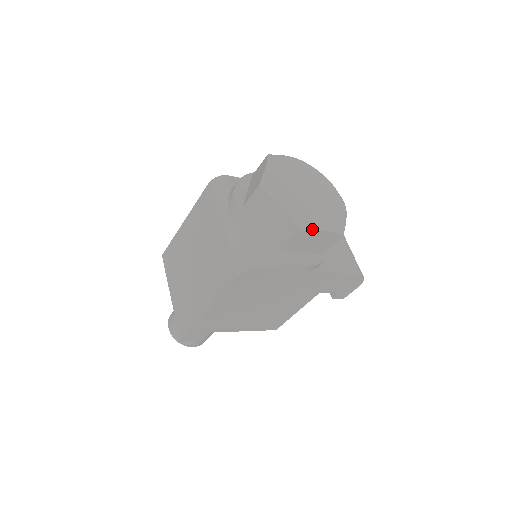
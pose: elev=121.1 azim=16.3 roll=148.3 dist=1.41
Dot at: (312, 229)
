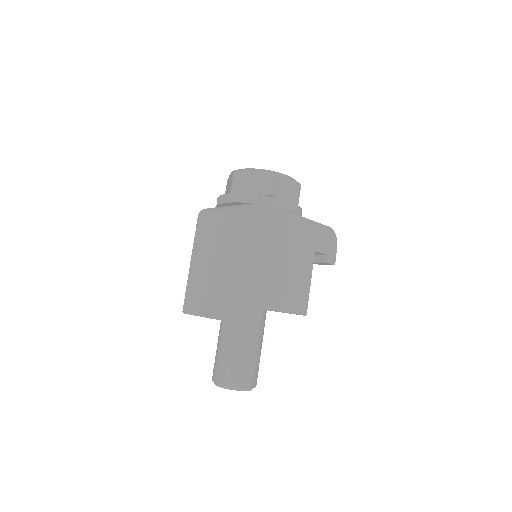
Dot at: (280, 173)
